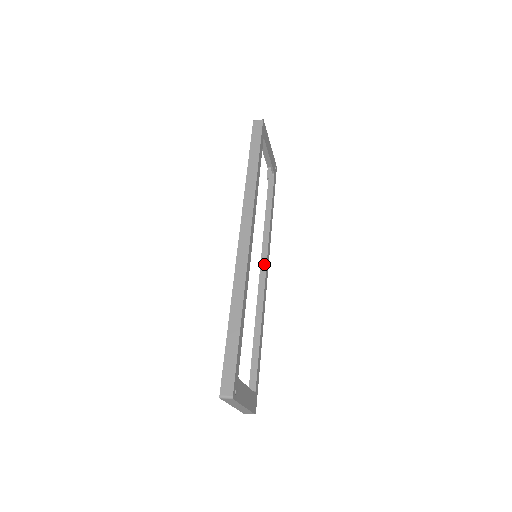
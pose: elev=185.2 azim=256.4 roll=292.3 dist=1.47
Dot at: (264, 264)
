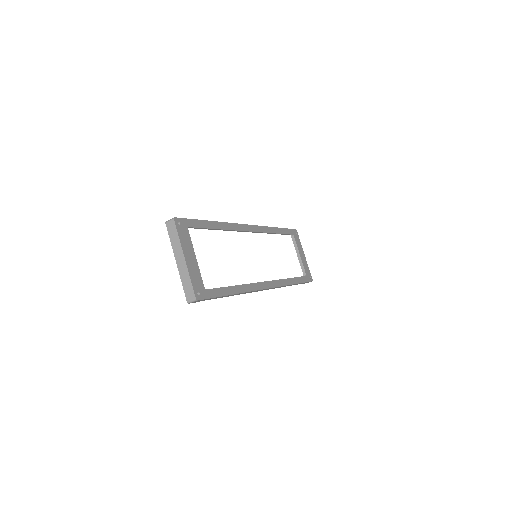
Dot at: occluded
